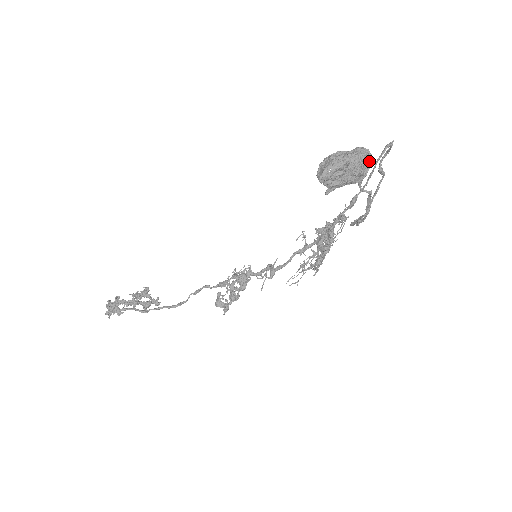
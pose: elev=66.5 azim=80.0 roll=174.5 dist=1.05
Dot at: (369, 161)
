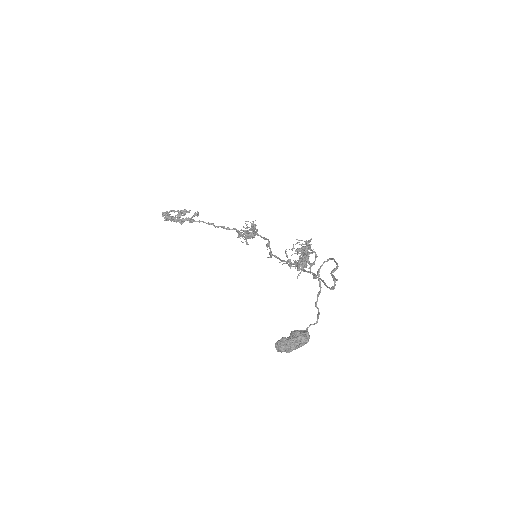
Dot at: (307, 342)
